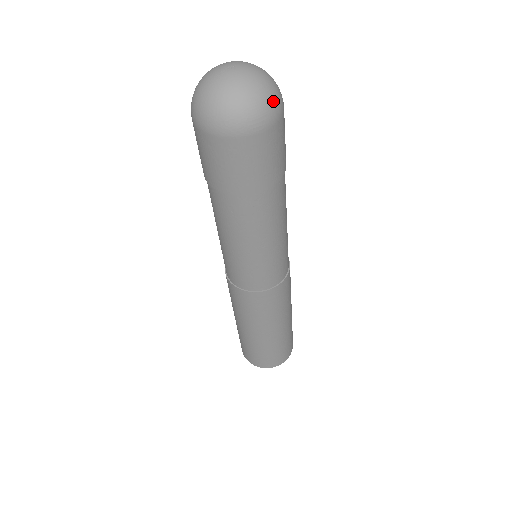
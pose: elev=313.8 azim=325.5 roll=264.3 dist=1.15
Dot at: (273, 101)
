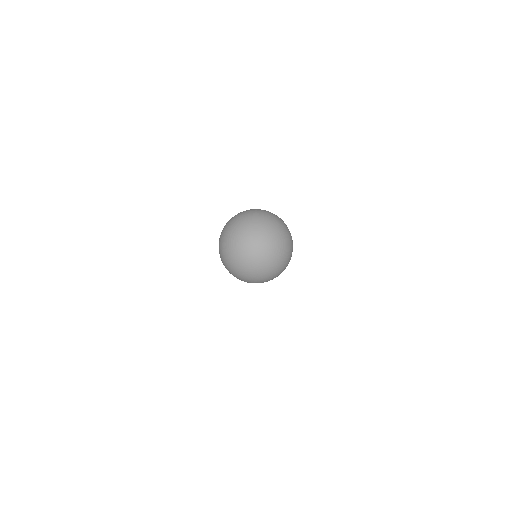
Dot at: (289, 236)
